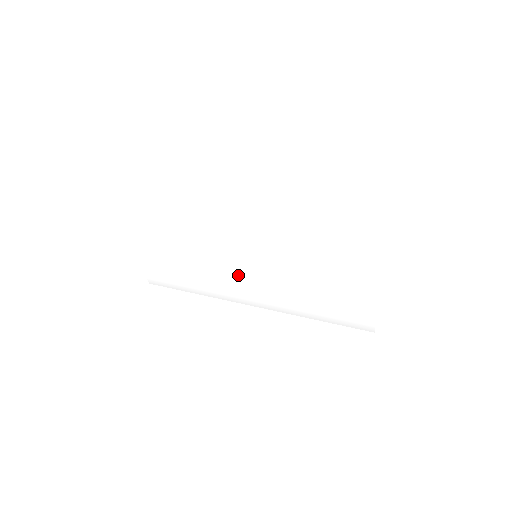
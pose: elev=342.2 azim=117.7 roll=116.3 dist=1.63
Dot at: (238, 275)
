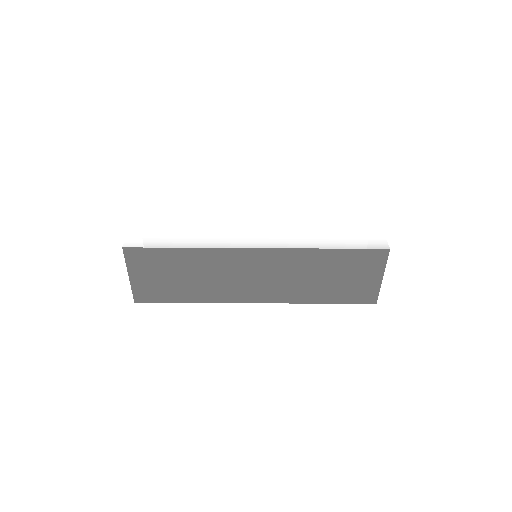
Dot at: (256, 223)
